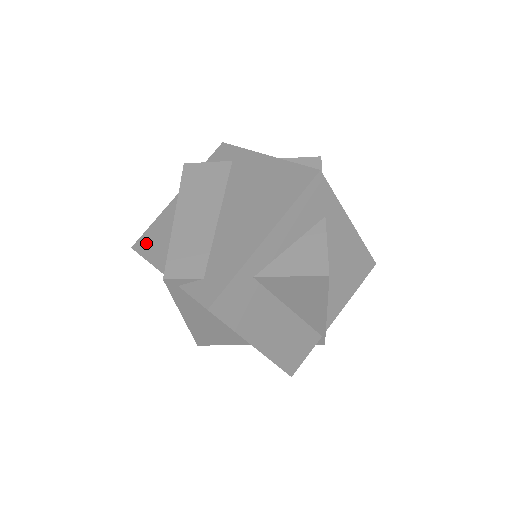
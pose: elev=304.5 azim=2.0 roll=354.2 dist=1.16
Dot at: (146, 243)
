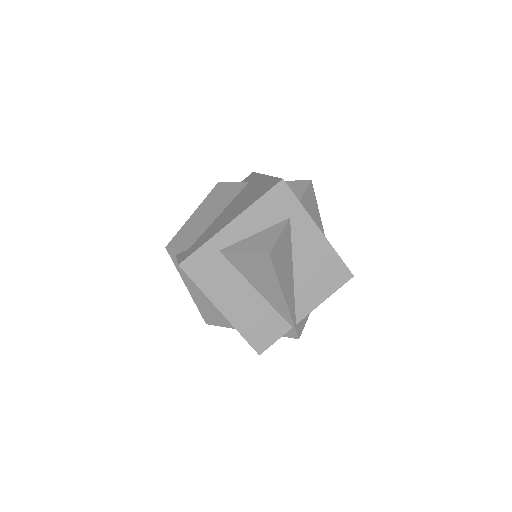
Dot at: occluded
